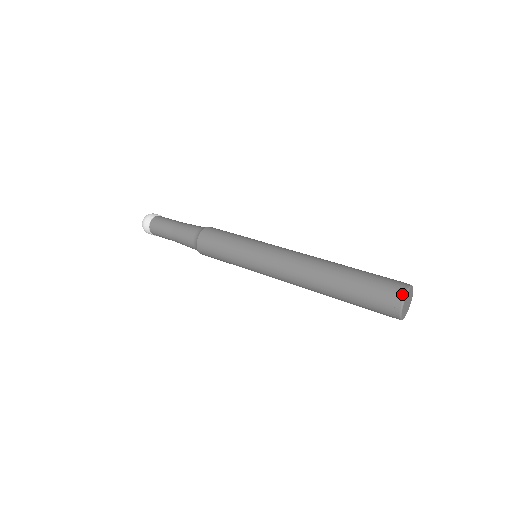
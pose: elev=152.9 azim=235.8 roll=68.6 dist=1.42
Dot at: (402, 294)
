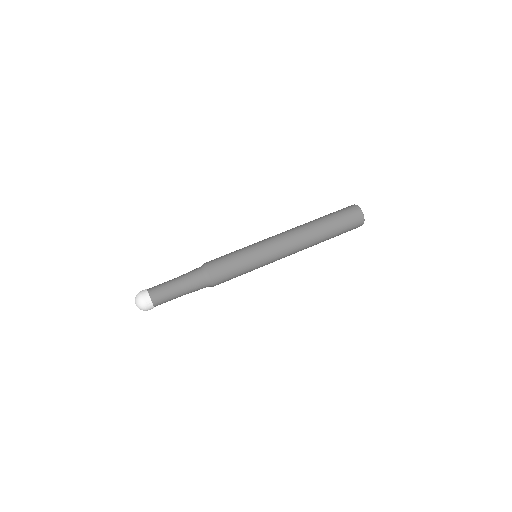
Dot at: (363, 219)
